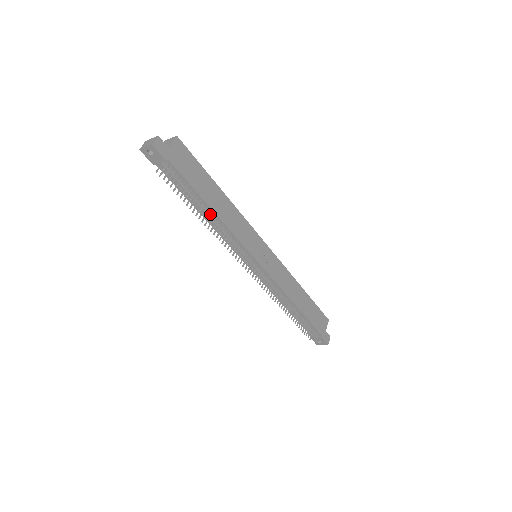
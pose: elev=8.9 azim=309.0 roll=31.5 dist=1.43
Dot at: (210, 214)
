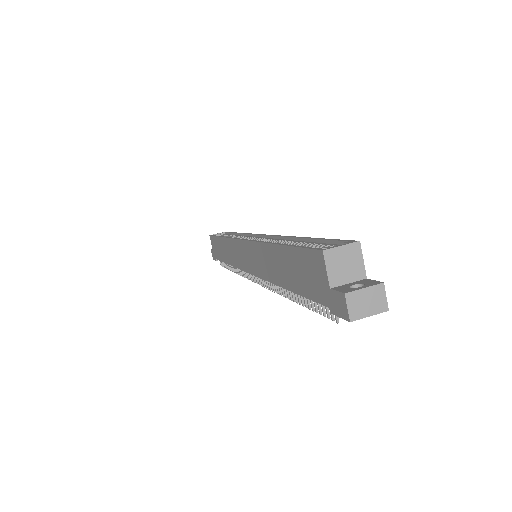
Dot at: occluded
